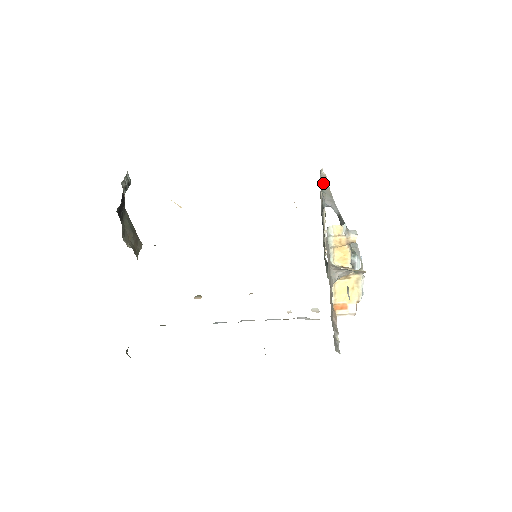
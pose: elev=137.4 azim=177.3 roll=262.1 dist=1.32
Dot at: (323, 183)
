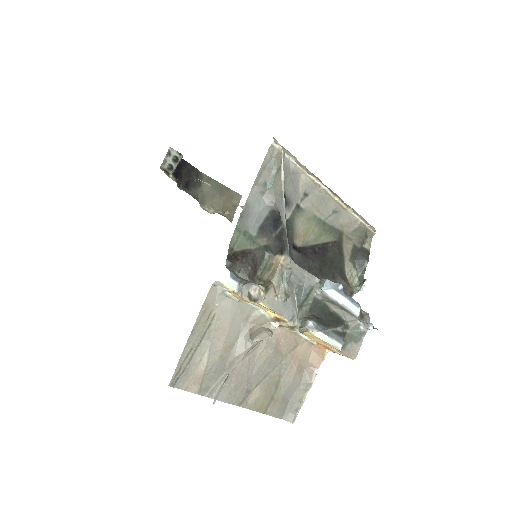
Dot at: (276, 168)
